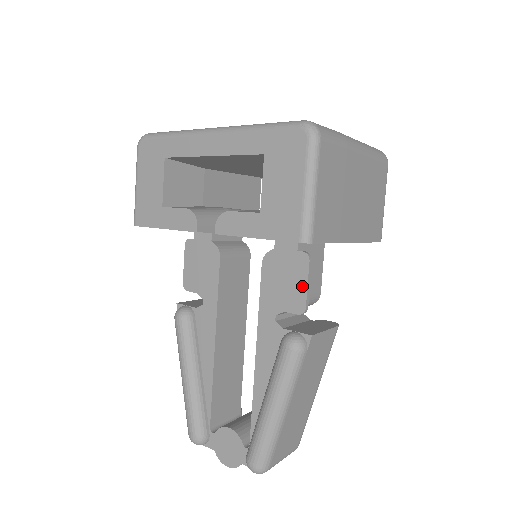
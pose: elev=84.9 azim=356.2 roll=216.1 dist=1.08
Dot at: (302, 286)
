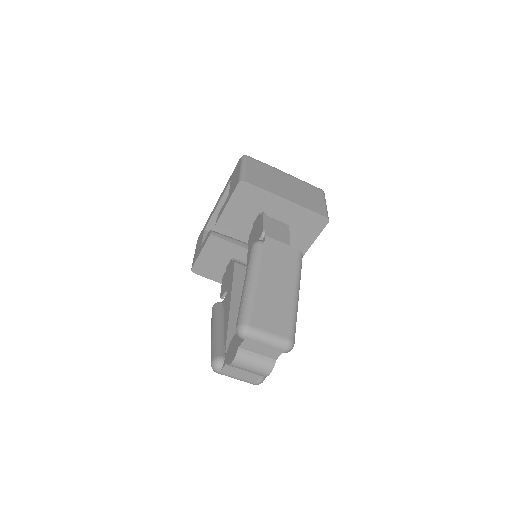
Dot at: (261, 225)
